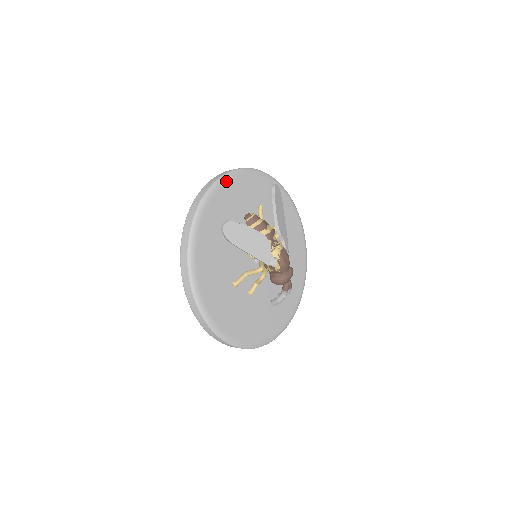
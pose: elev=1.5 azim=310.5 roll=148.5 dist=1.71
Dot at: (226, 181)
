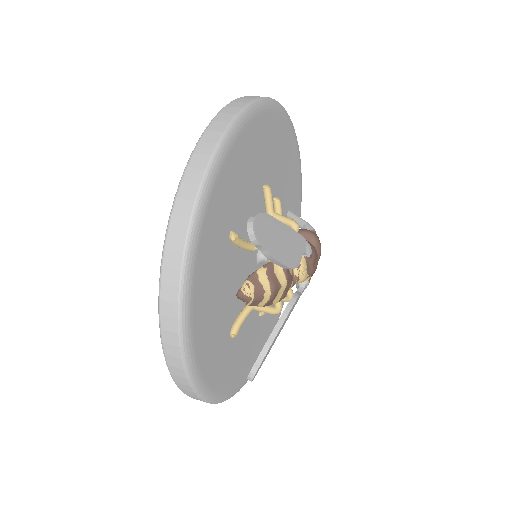
Dot at: (190, 332)
